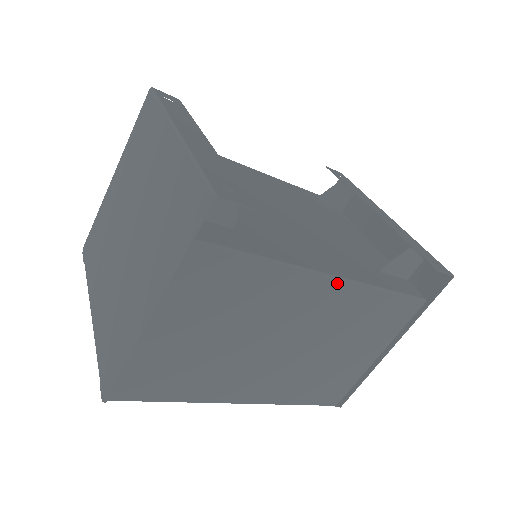
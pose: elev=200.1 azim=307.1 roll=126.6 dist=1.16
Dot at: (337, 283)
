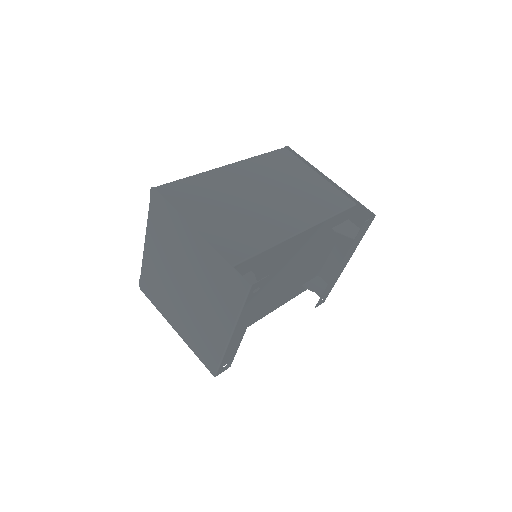
Dot at: occluded
